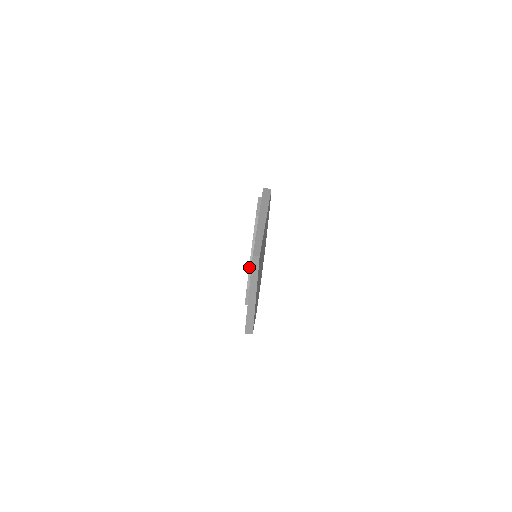
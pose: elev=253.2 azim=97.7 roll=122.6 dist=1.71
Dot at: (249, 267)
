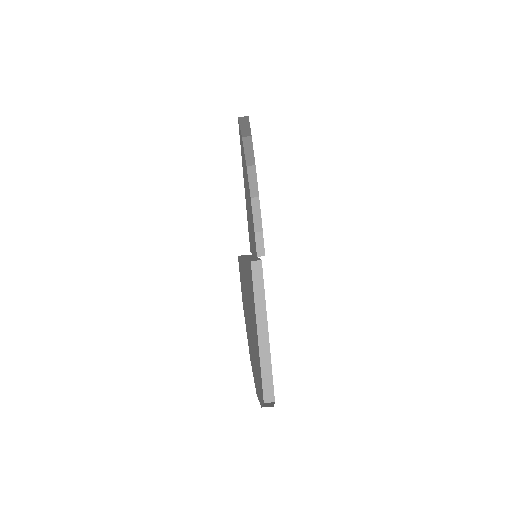
Dot at: (251, 202)
